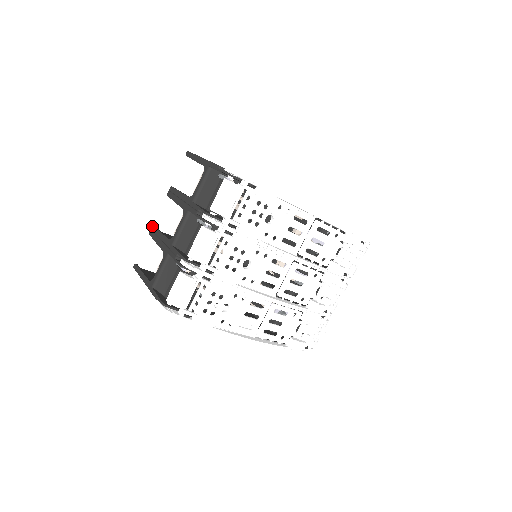
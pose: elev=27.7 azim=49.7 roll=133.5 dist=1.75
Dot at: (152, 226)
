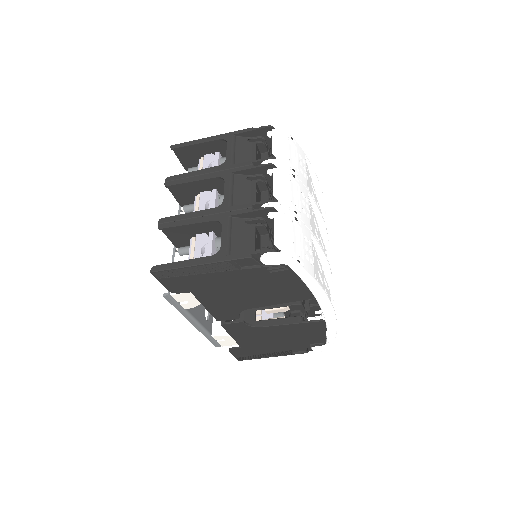
Dot at: (159, 219)
